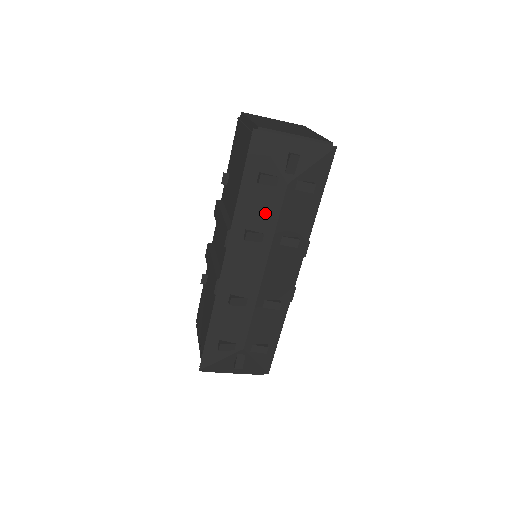
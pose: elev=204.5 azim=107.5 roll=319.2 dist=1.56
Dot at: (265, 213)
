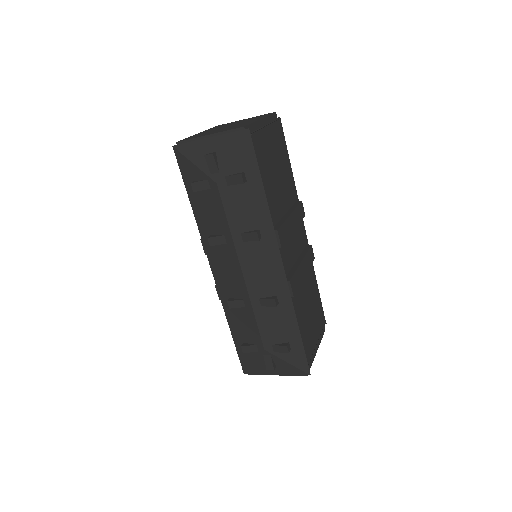
Dot at: (215, 216)
